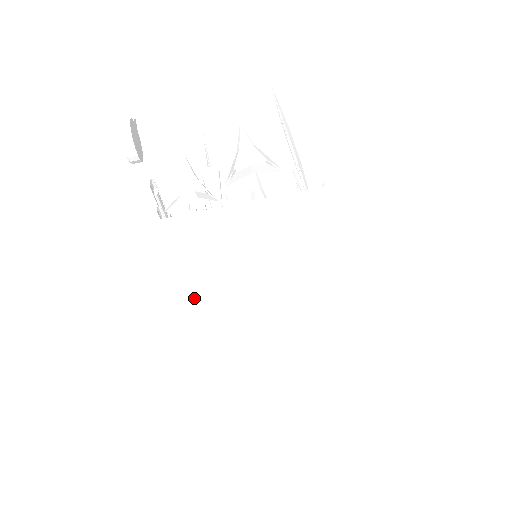
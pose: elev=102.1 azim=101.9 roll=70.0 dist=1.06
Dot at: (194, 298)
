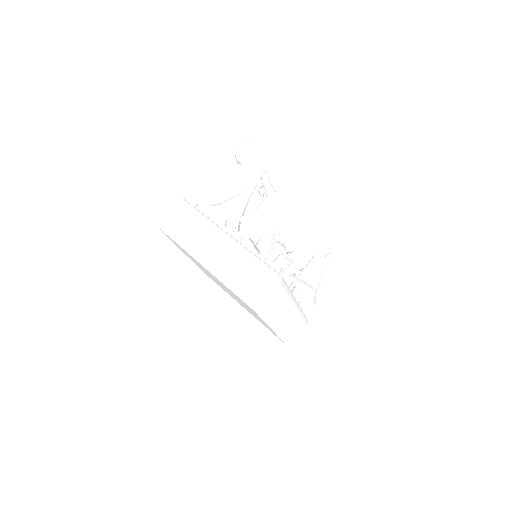
Dot at: occluded
